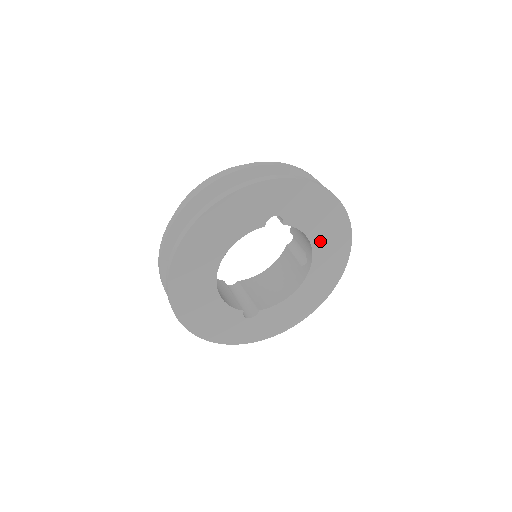
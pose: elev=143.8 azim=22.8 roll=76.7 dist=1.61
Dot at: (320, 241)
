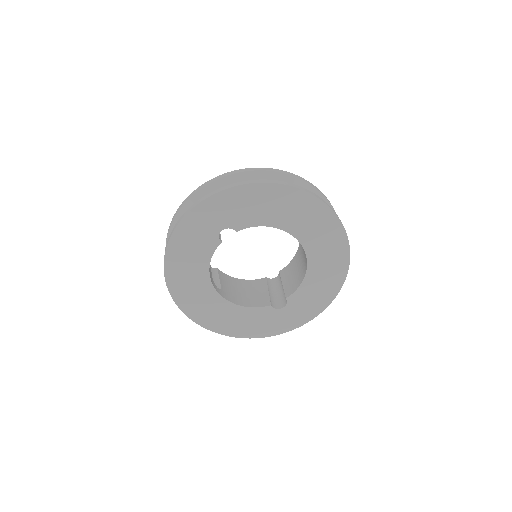
Dot at: (288, 222)
